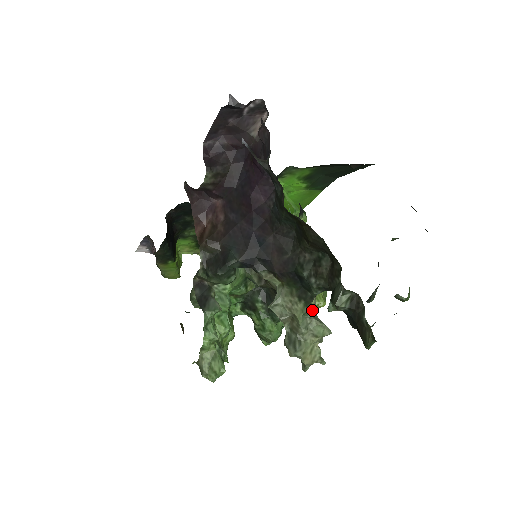
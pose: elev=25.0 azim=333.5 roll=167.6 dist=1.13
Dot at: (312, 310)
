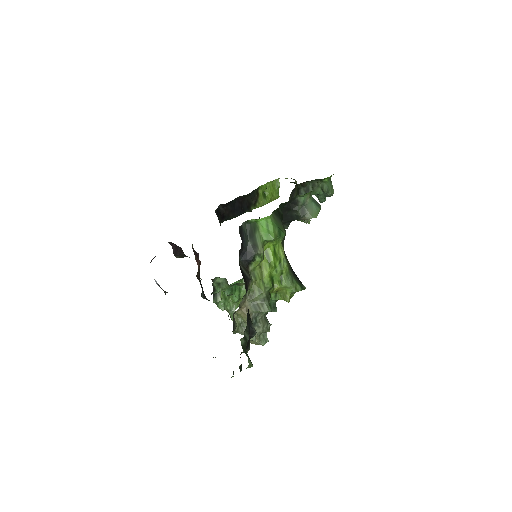
Dot at: occluded
